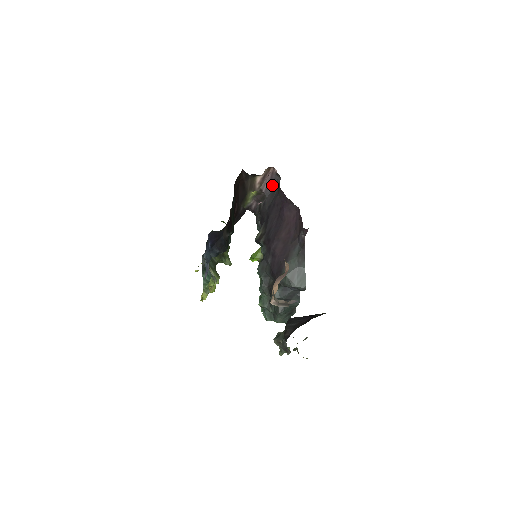
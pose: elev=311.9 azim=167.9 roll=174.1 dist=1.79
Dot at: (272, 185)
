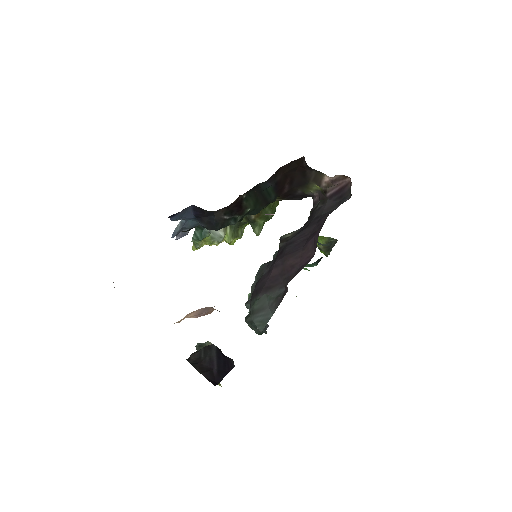
Dot at: (340, 196)
